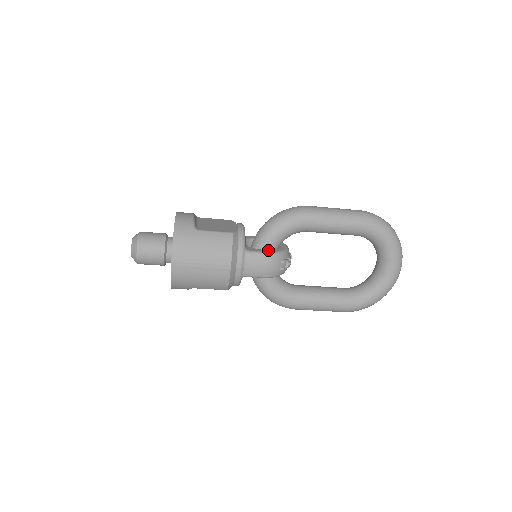
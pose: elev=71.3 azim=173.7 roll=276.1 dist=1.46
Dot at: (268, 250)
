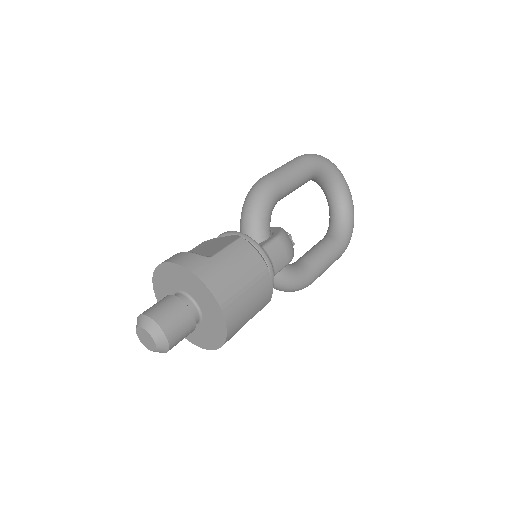
Dot at: (273, 235)
